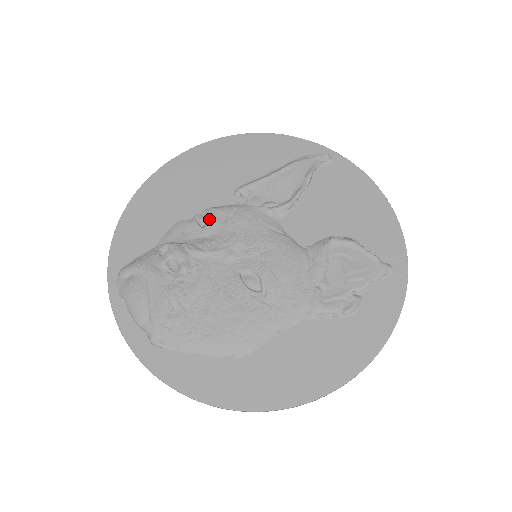
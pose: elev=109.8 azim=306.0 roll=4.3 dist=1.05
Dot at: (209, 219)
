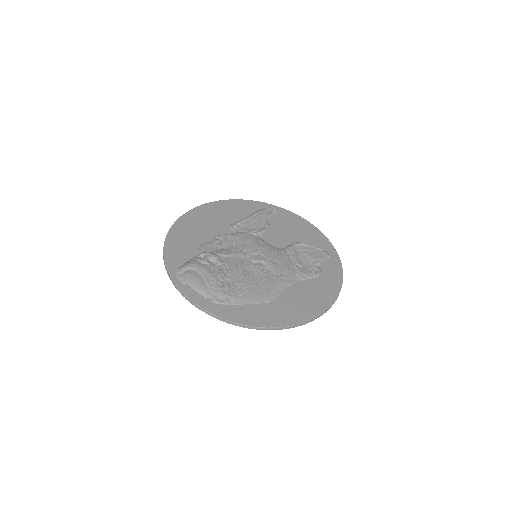
Dot at: (221, 240)
